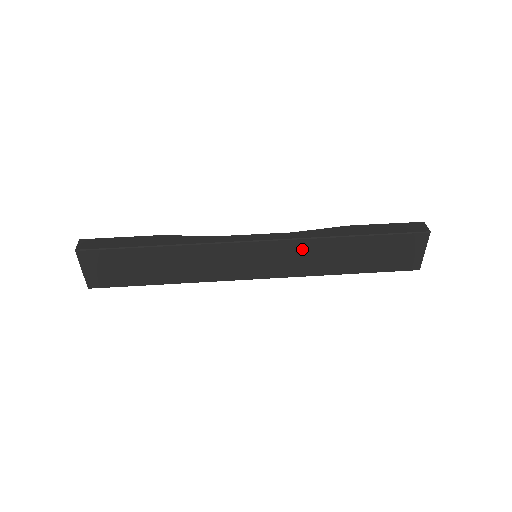
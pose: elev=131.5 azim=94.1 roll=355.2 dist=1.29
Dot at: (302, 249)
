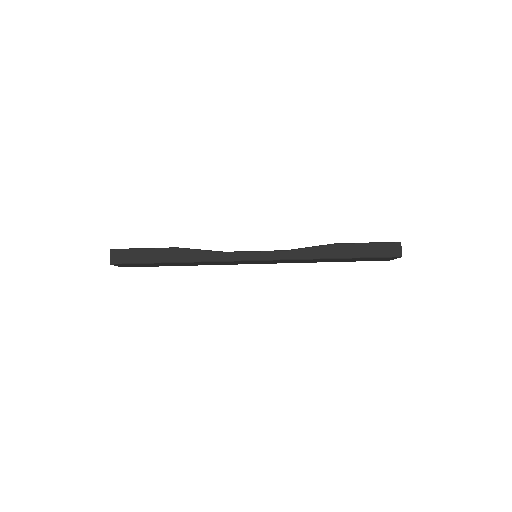
Dot at: occluded
